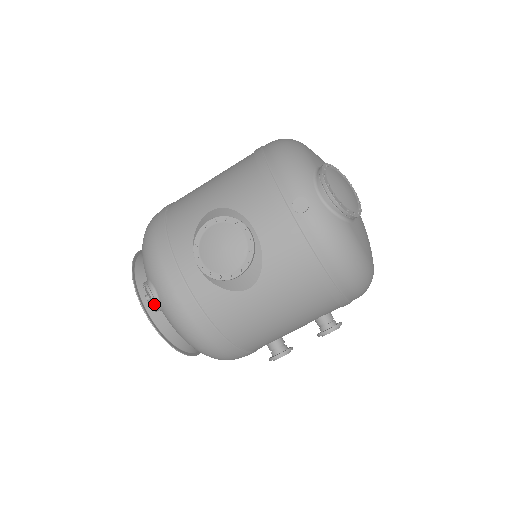
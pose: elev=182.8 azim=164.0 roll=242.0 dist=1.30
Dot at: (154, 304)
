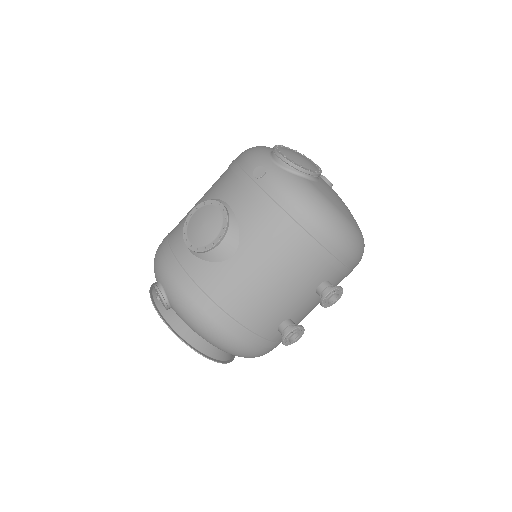
Dot at: (161, 298)
